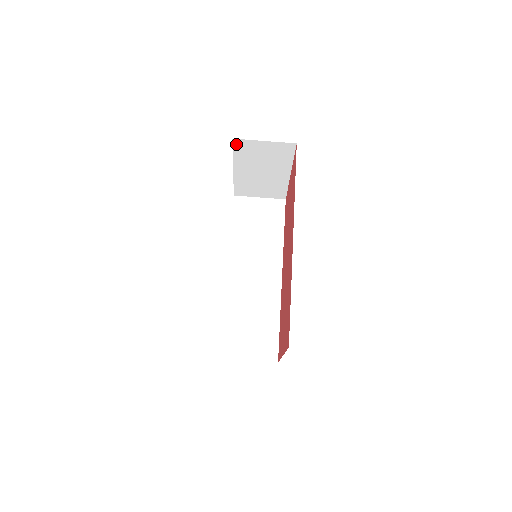
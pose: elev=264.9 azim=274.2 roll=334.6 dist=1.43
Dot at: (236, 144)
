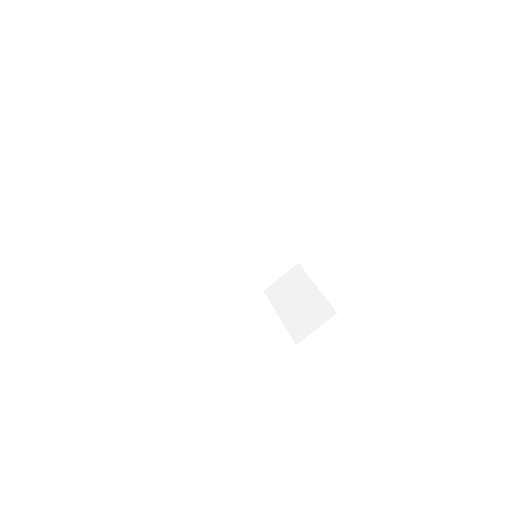
Dot at: occluded
